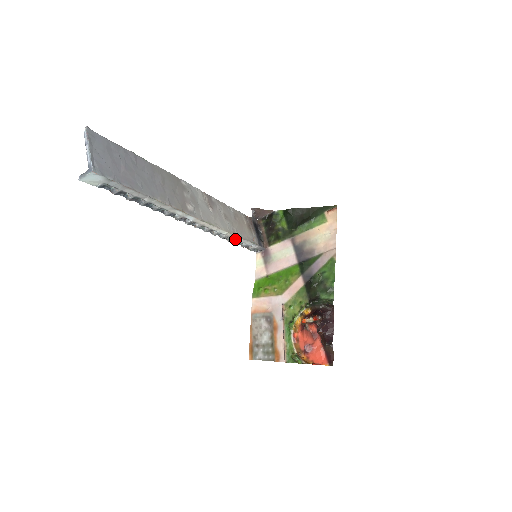
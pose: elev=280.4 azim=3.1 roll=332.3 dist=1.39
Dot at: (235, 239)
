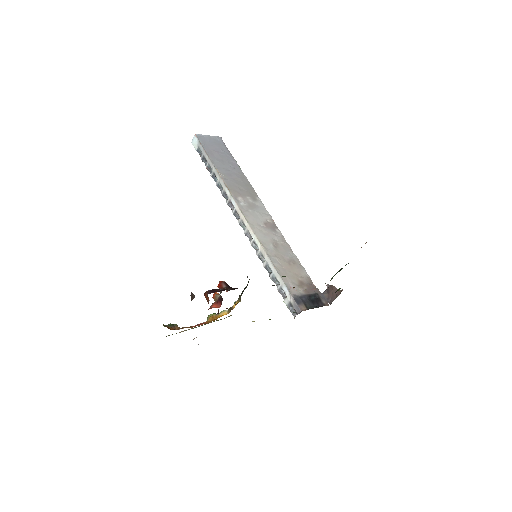
Dot at: (268, 264)
